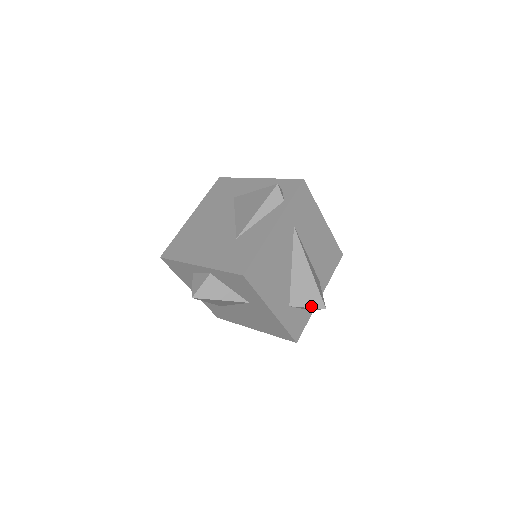
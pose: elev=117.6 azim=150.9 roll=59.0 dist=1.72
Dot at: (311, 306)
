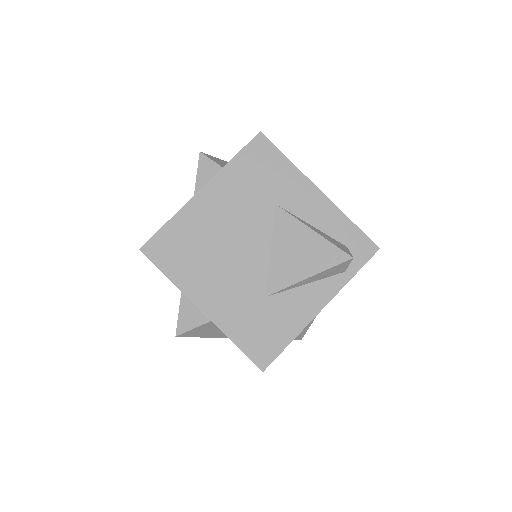
Dot at: occluded
